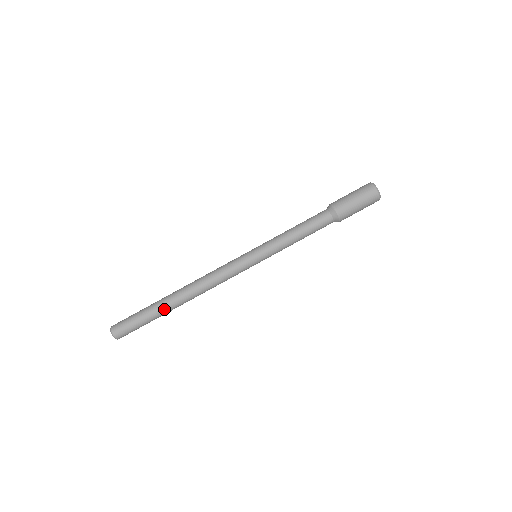
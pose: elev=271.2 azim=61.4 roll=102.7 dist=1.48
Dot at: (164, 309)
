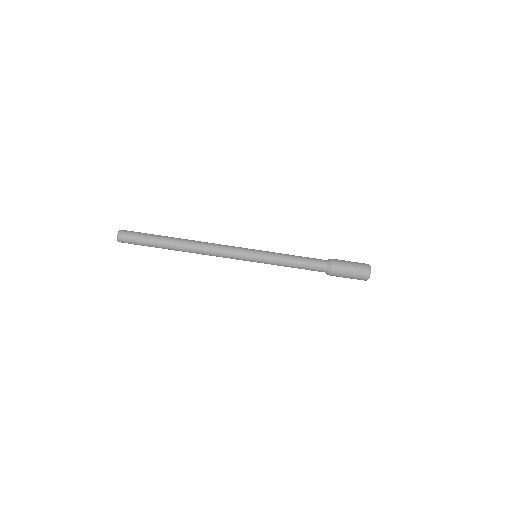
Dot at: (167, 243)
